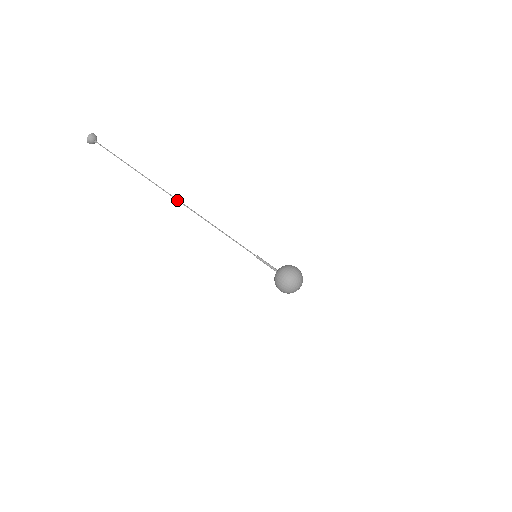
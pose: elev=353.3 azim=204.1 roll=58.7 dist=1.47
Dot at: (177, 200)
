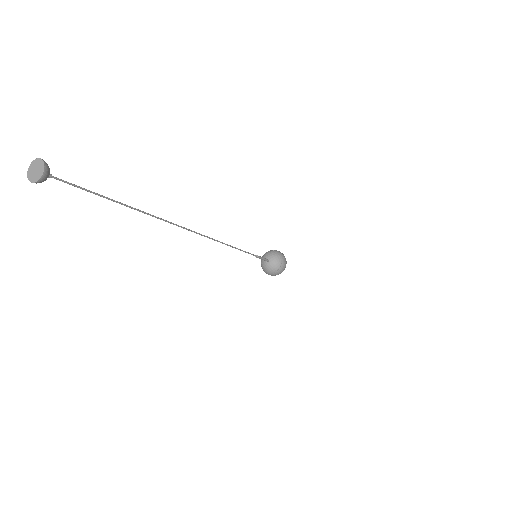
Dot at: occluded
